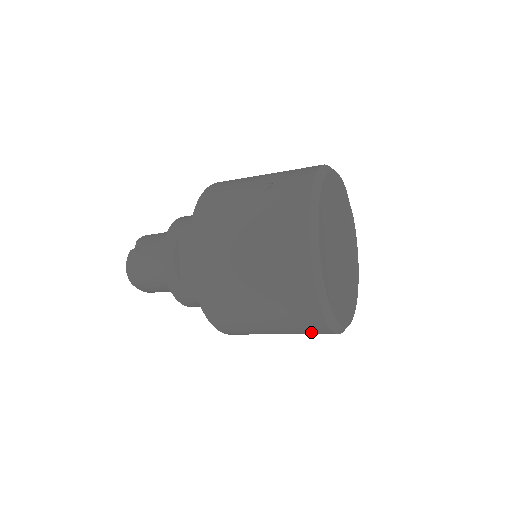
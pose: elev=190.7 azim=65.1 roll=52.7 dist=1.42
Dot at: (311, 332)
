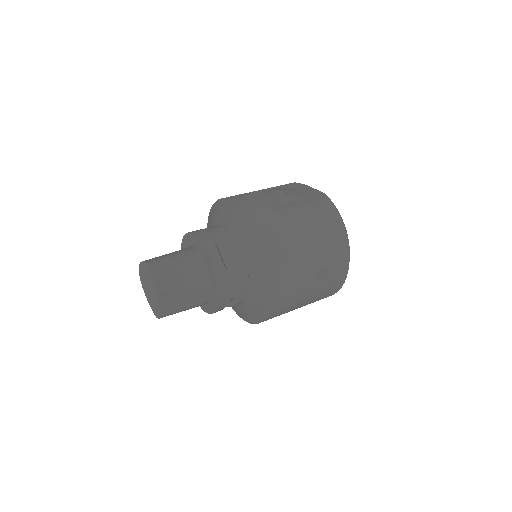
Dot at: occluded
